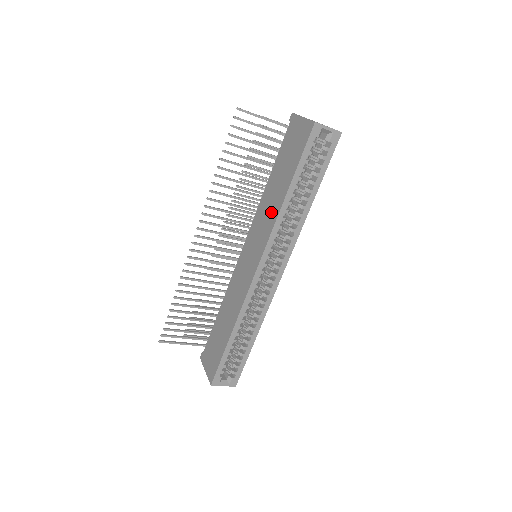
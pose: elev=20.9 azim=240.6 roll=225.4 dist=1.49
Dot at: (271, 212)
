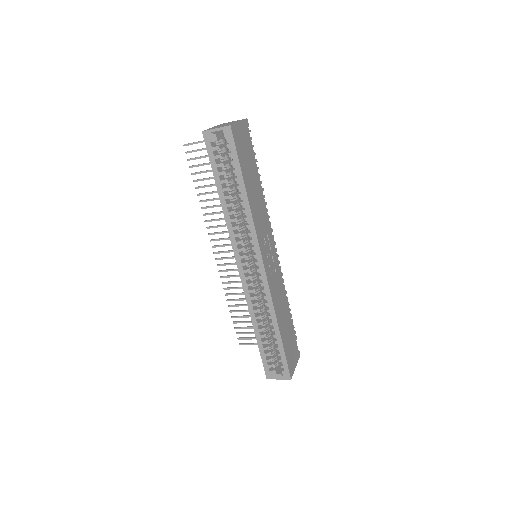
Dot at: occluded
